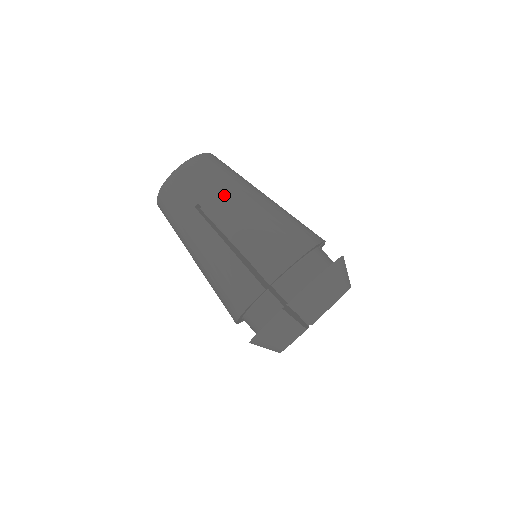
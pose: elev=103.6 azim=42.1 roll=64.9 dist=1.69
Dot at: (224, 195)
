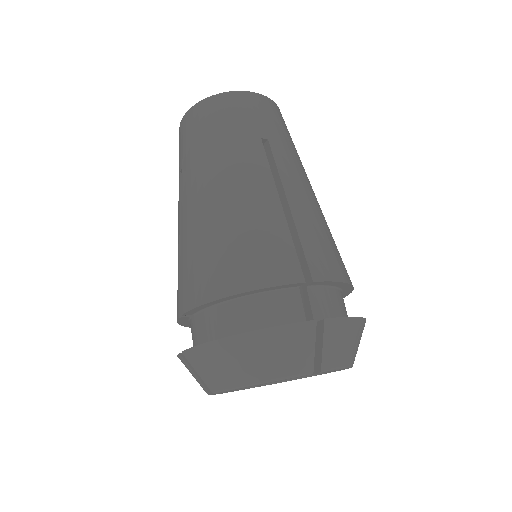
Dot at: (200, 166)
